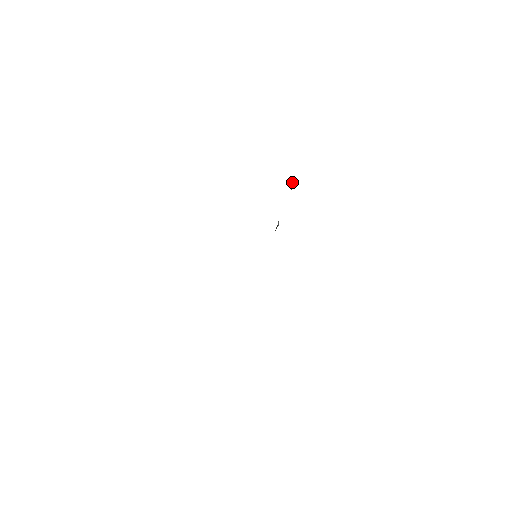
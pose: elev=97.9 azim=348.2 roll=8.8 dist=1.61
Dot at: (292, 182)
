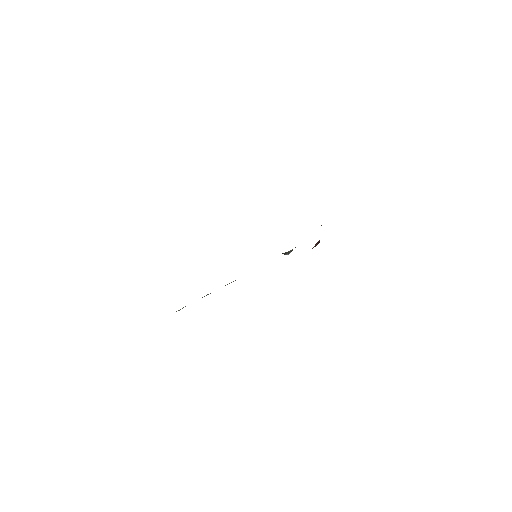
Dot at: (317, 244)
